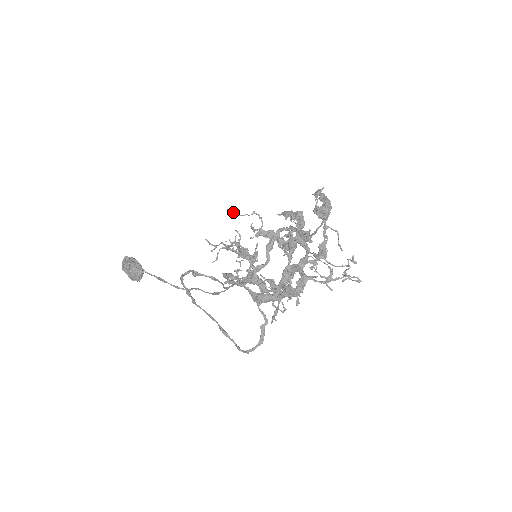
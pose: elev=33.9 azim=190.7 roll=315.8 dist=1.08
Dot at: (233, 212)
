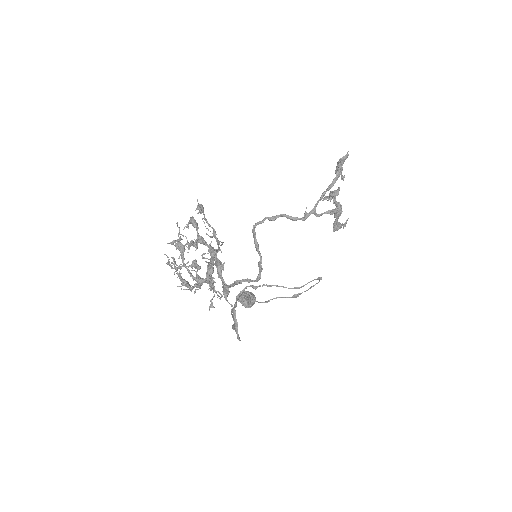
Dot at: occluded
